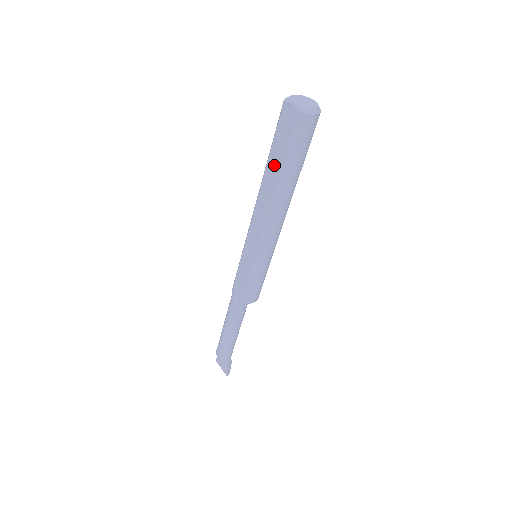
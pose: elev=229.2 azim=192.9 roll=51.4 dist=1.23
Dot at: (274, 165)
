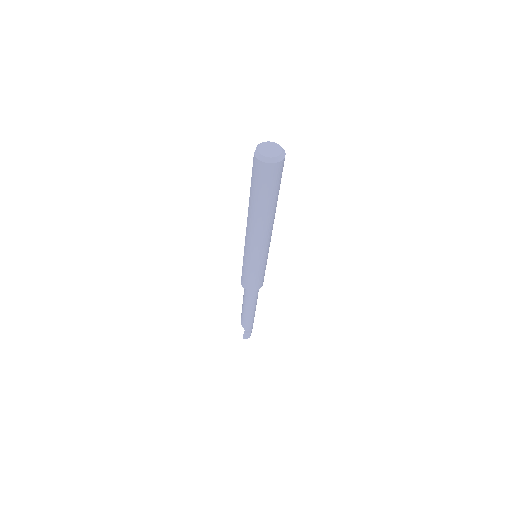
Dot at: occluded
